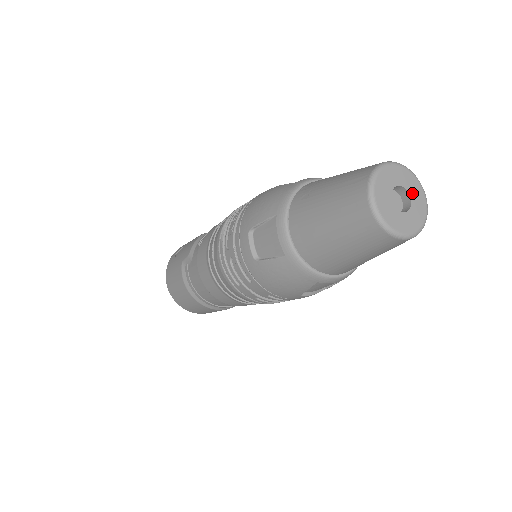
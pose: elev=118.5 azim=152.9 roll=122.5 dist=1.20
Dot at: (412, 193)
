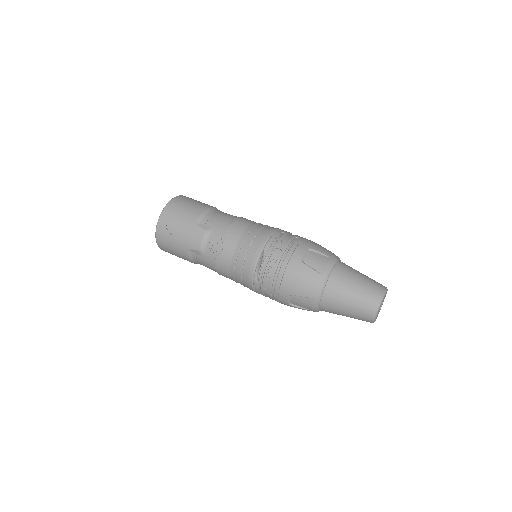
Dot at: occluded
